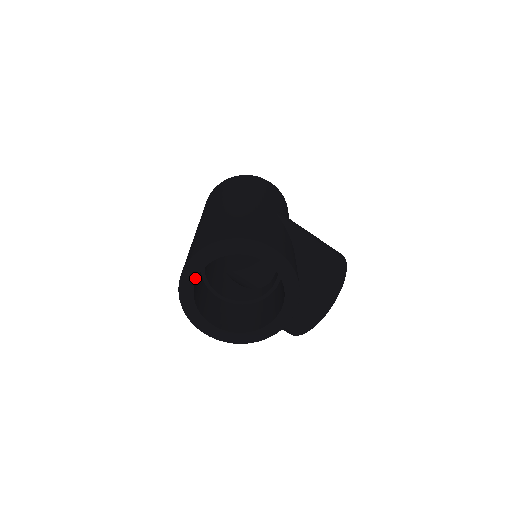
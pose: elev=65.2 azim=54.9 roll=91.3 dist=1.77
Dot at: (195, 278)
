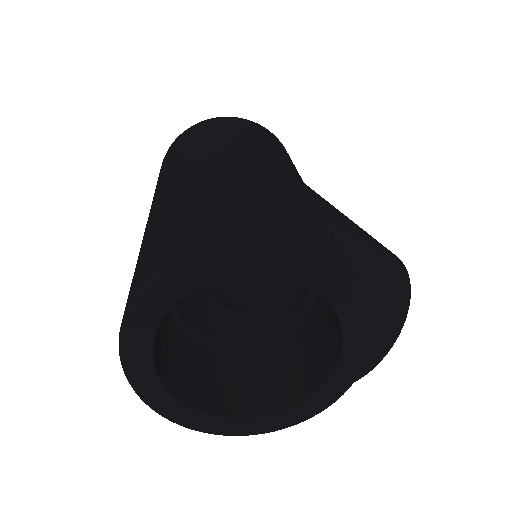
Dot at: (156, 321)
